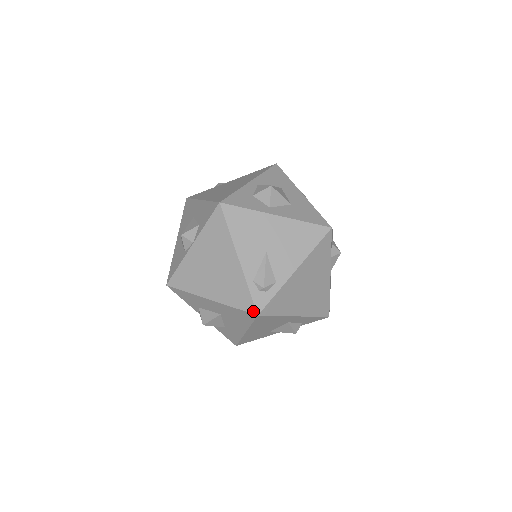
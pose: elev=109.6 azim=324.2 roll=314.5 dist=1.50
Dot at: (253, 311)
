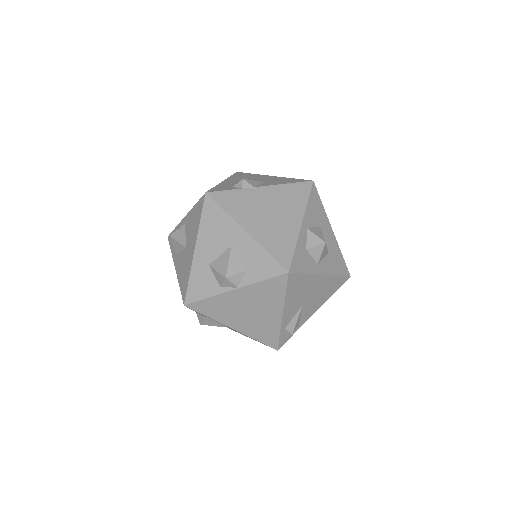
Dot at: (275, 347)
